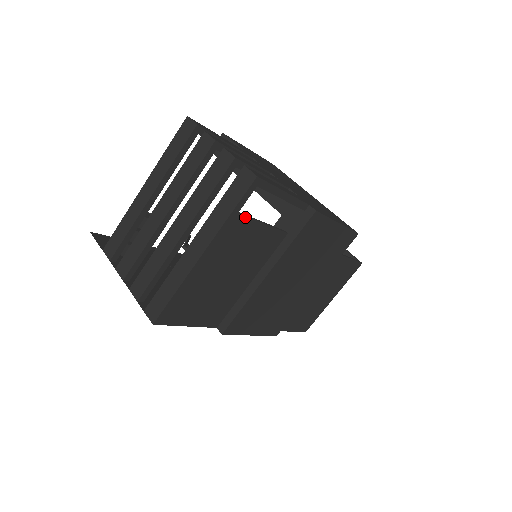
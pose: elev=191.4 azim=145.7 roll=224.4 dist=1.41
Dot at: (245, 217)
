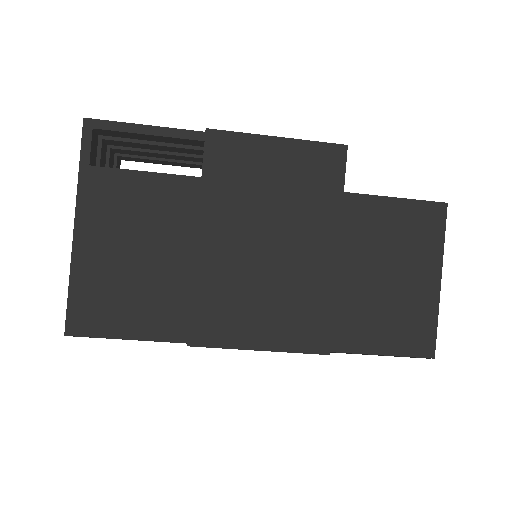
Dot at: (105, 169)
